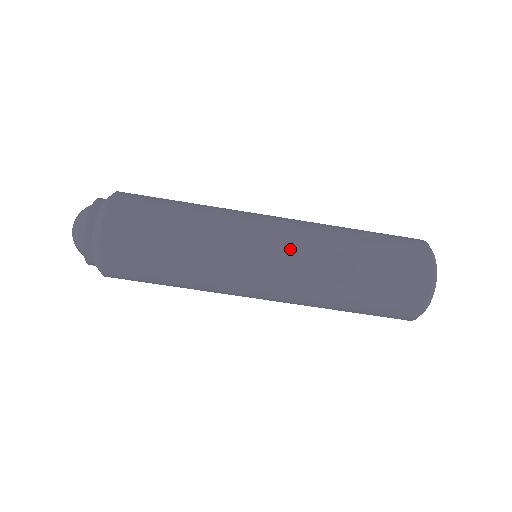
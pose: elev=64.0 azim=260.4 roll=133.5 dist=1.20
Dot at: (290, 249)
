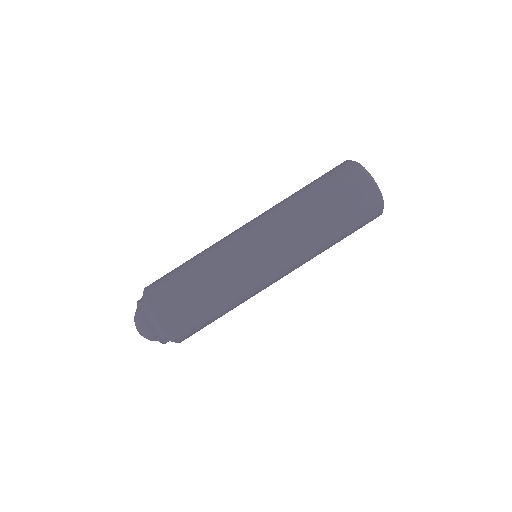
Dot at: (260, 222)
